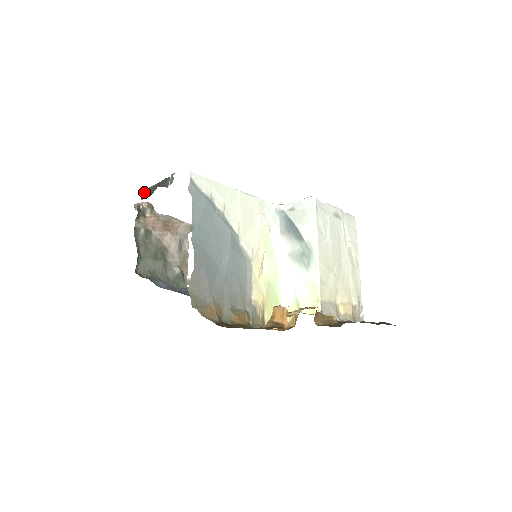
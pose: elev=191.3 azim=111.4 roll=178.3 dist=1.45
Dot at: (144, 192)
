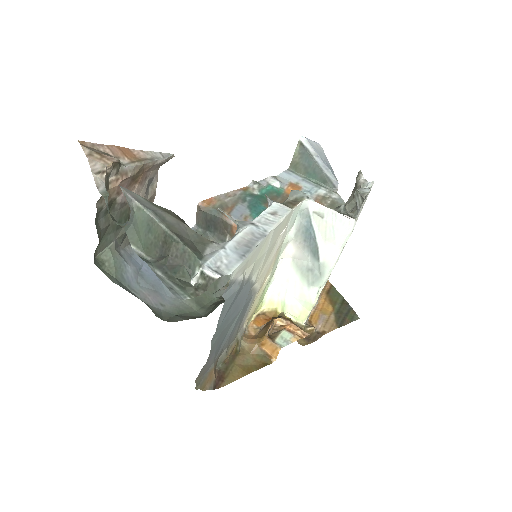
Dot at: (124, 194)
